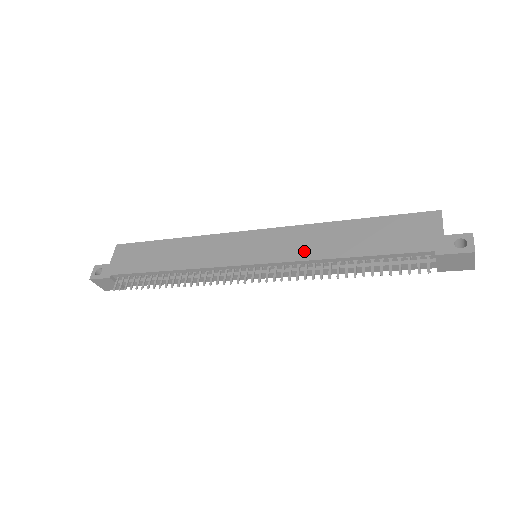
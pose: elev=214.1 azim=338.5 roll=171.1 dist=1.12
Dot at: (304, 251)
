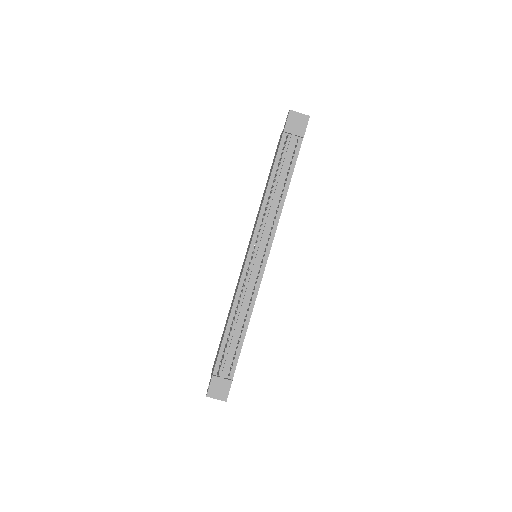
Dot at: (258, 214)
